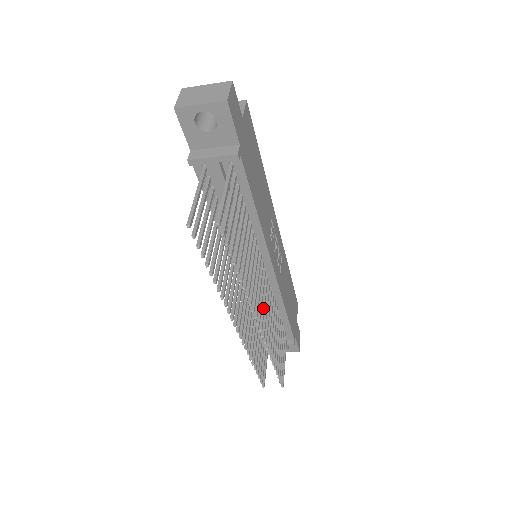
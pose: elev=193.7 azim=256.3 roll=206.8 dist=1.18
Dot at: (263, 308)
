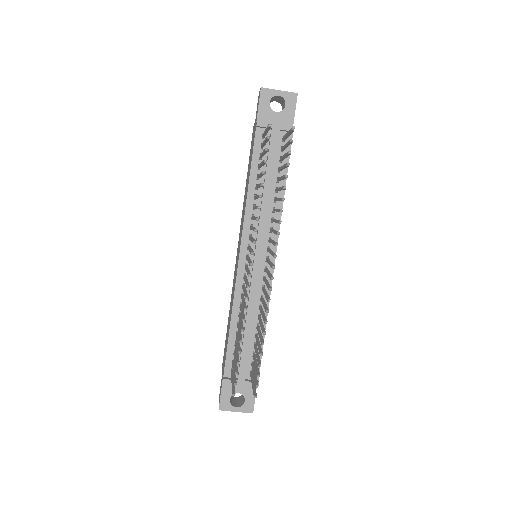
Dot at: (270, 273)
